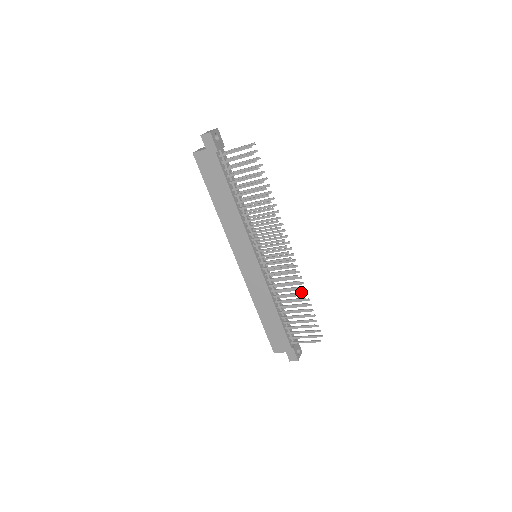
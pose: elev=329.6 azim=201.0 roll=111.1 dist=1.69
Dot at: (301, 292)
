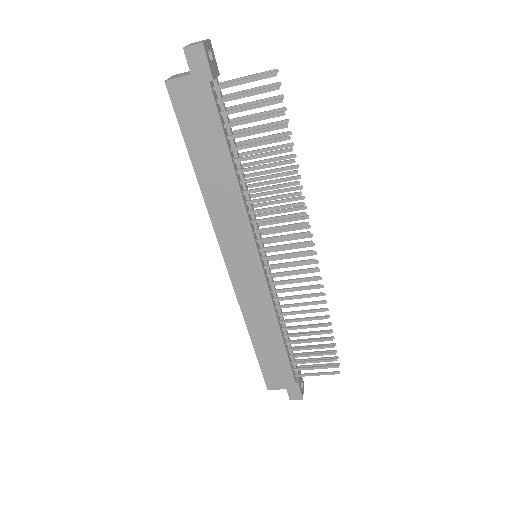
Dot at: (323, 308)
